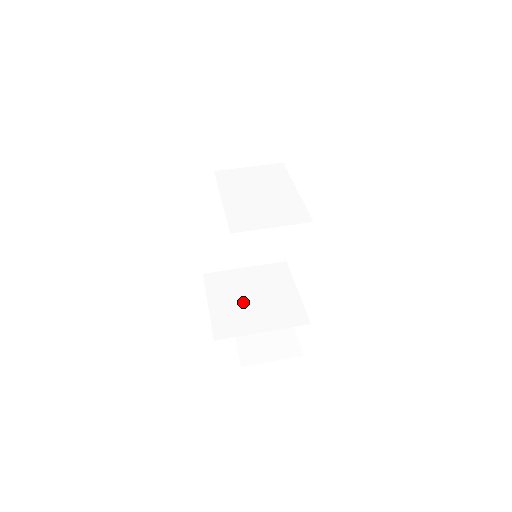
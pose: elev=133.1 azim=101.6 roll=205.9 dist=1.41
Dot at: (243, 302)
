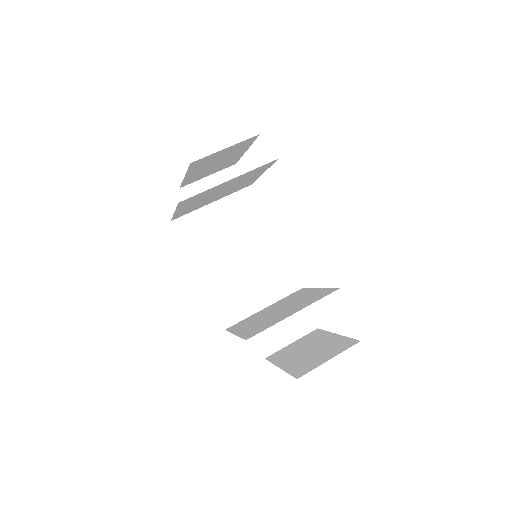
Dot at: (269, 316)
